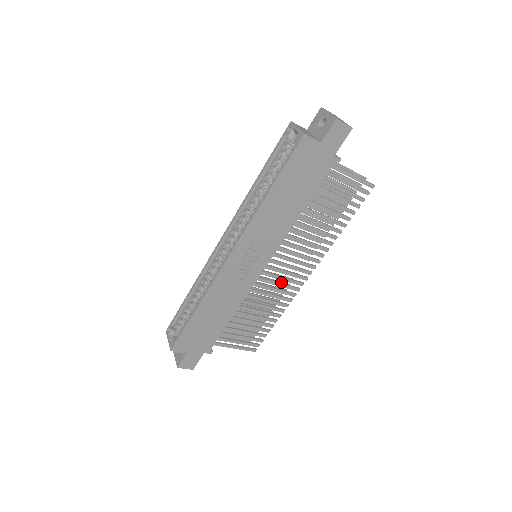
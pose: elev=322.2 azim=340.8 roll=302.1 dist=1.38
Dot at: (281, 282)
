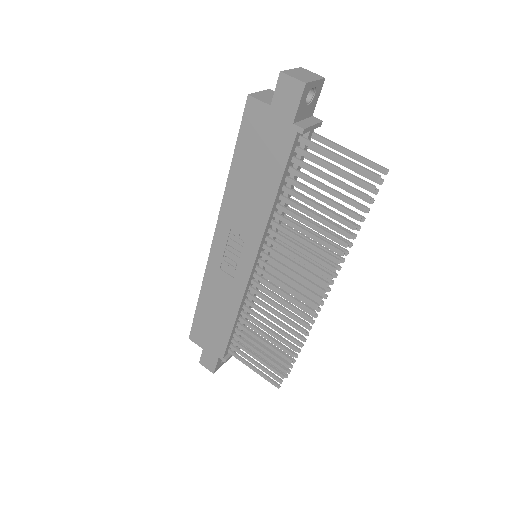
Dot at: occluded
